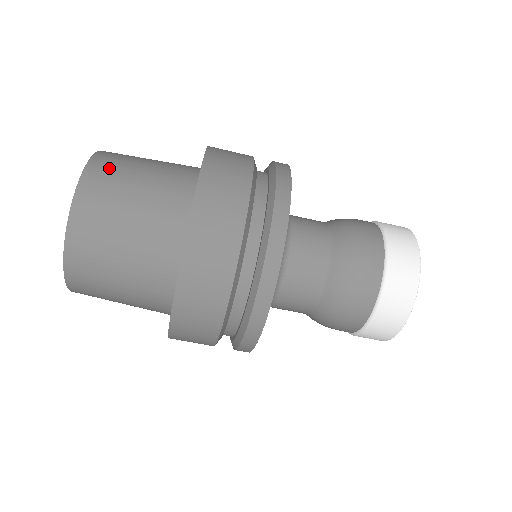
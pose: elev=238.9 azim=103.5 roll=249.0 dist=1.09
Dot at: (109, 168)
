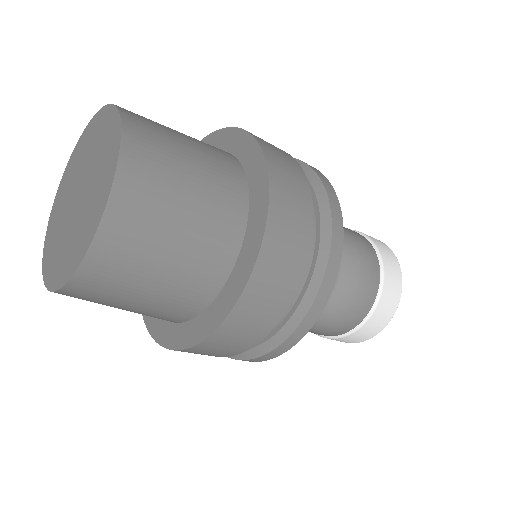
Dot at: (145, 120)
